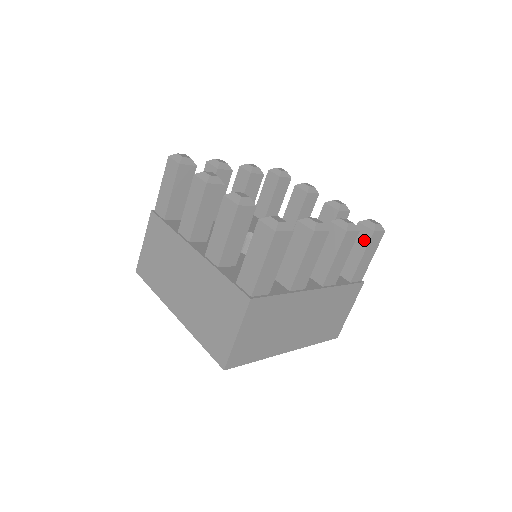
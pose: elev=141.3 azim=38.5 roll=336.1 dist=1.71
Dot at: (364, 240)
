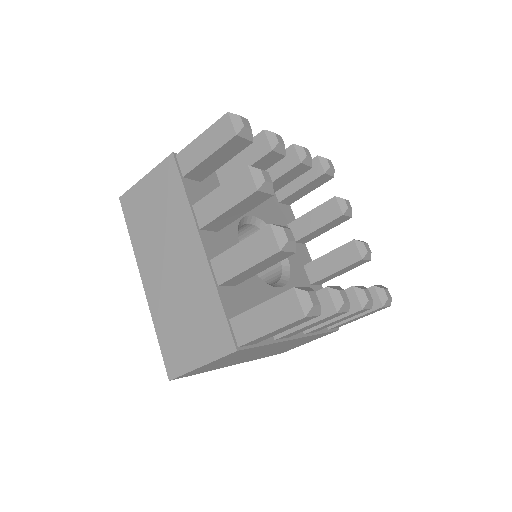
Dot at: occluded
